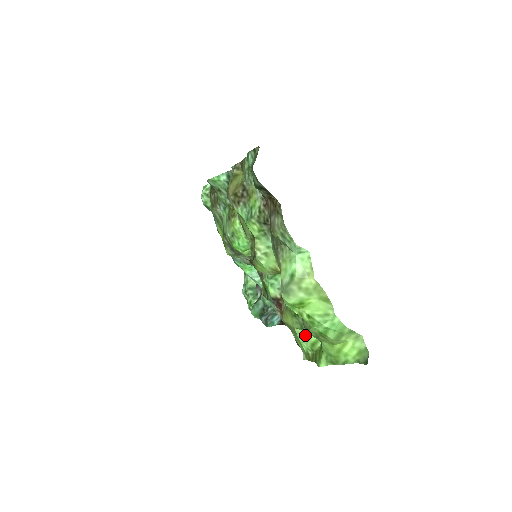
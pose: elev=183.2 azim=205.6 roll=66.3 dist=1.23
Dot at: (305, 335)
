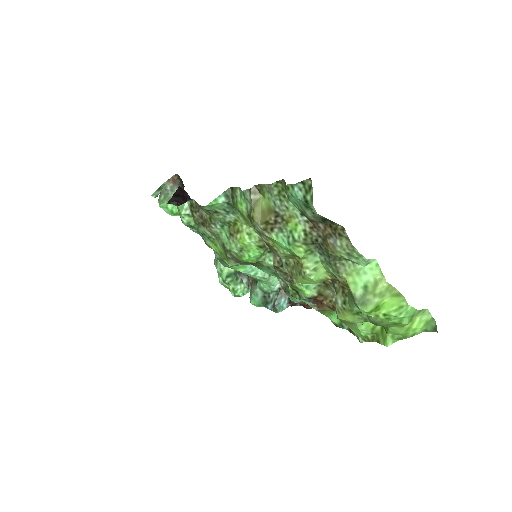
Dot at: (364, 324)
